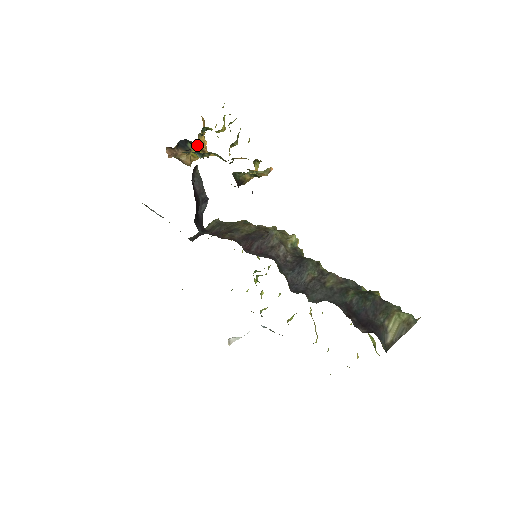
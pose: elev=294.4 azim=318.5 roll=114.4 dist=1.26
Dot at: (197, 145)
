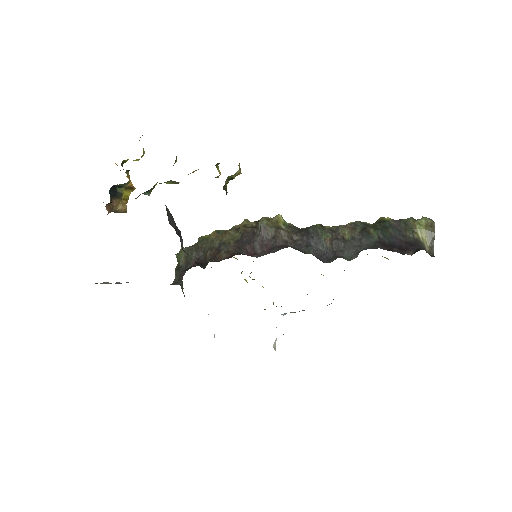
Dot at: (126, 185)
